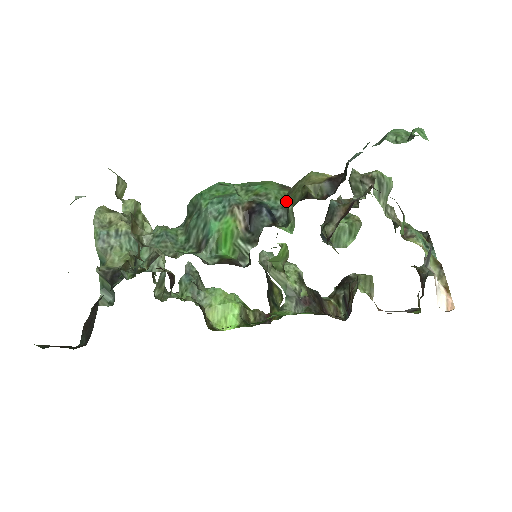
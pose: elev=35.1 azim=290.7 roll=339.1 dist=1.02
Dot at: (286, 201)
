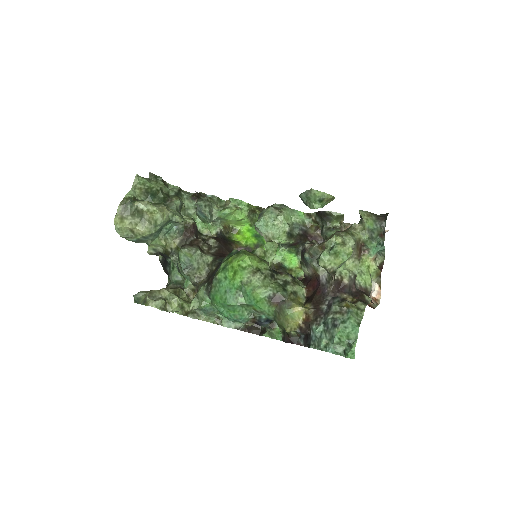
Dot at: occluded
